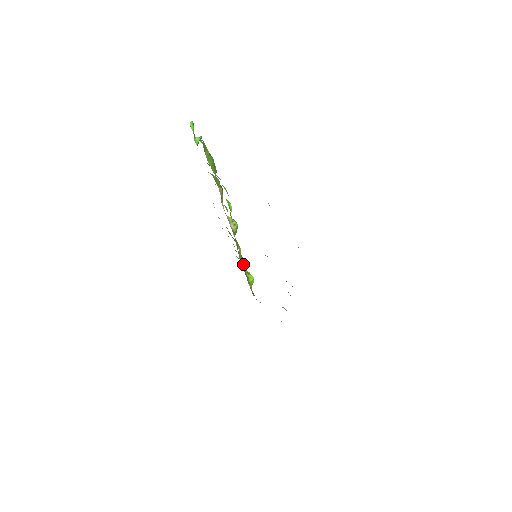
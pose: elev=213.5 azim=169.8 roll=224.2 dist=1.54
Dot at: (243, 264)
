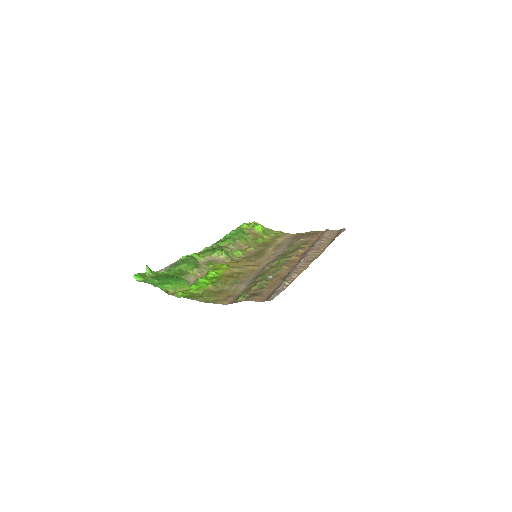
Dot at: (247, 237)
